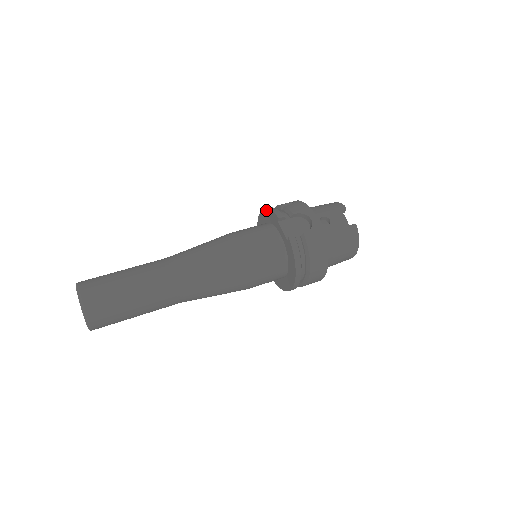
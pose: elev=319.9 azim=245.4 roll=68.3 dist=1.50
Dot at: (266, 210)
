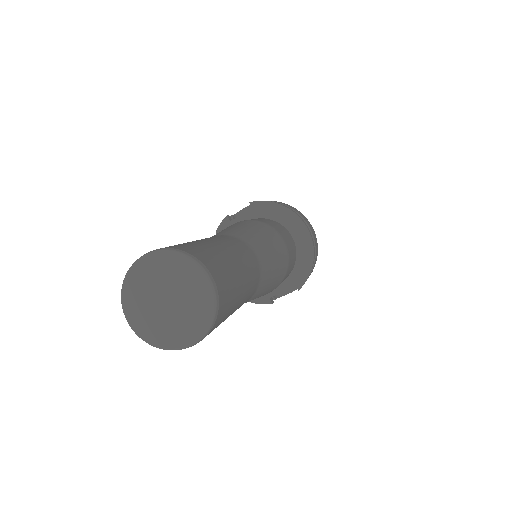
Dot at: occluded
